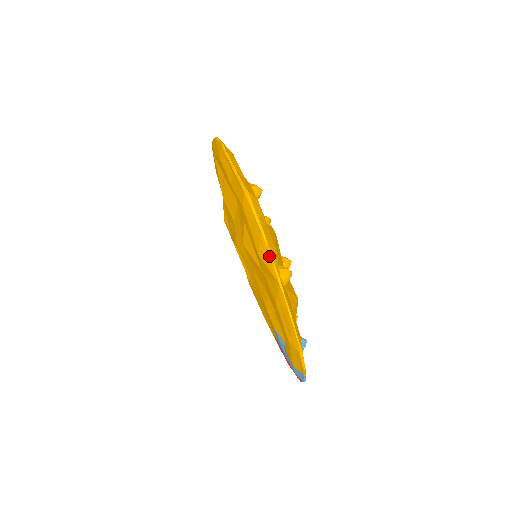
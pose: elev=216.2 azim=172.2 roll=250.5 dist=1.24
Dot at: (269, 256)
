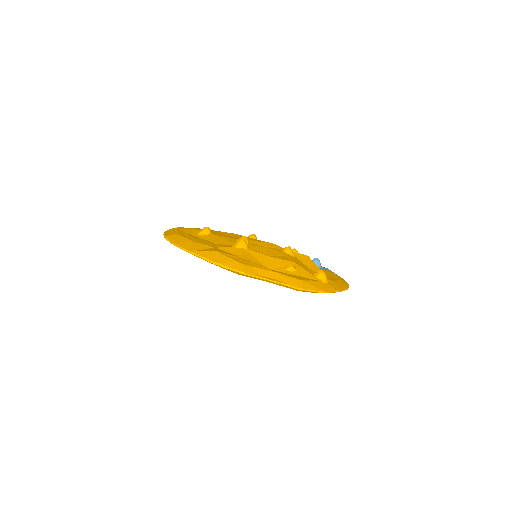
Dot at: occluded
